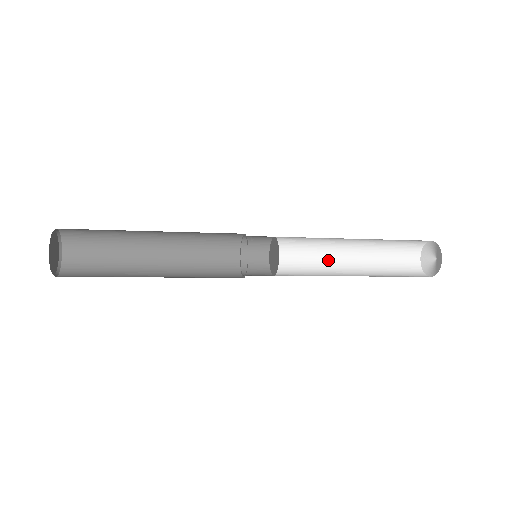
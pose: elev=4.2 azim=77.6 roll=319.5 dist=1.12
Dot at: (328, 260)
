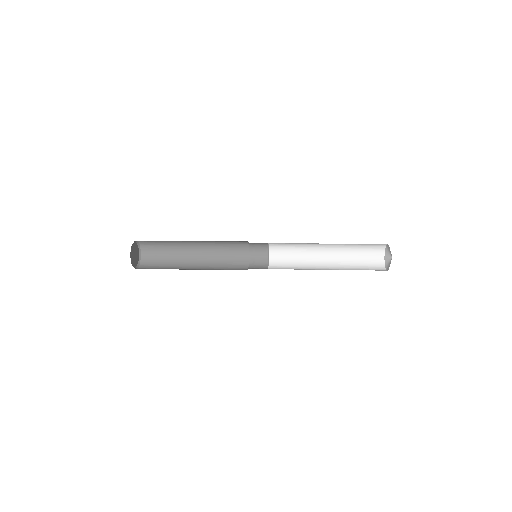
Dot at: (311, 266)
